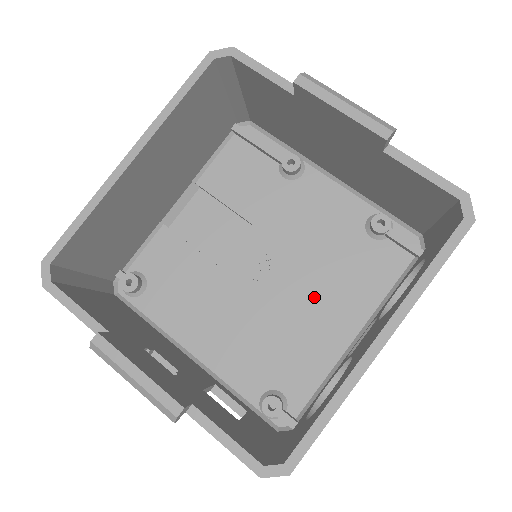
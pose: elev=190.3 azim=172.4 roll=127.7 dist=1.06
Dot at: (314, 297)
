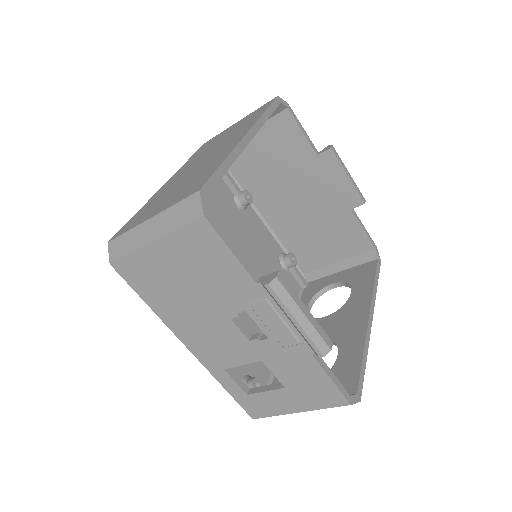
Dot at: occluded
